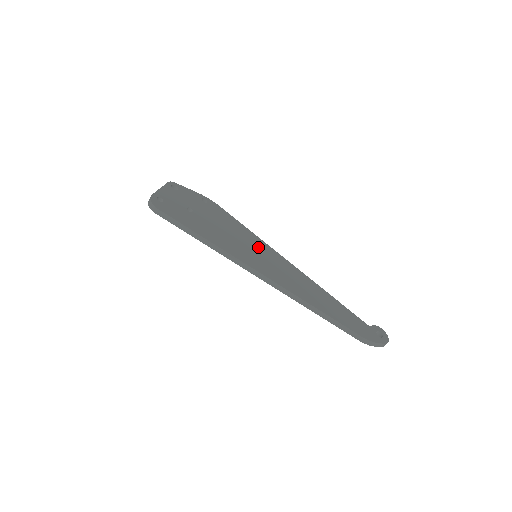
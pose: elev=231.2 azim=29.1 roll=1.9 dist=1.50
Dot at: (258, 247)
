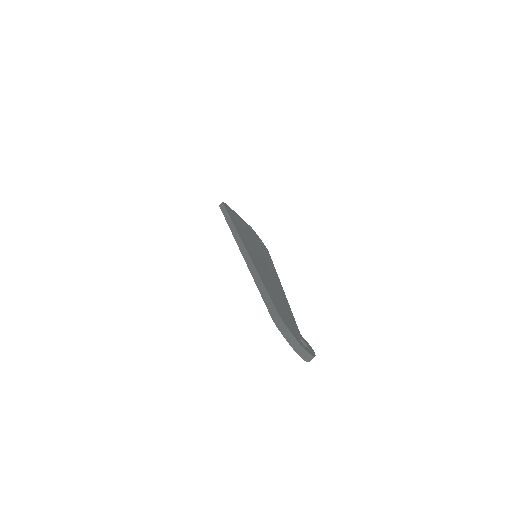
Dot at: (265, 259)
